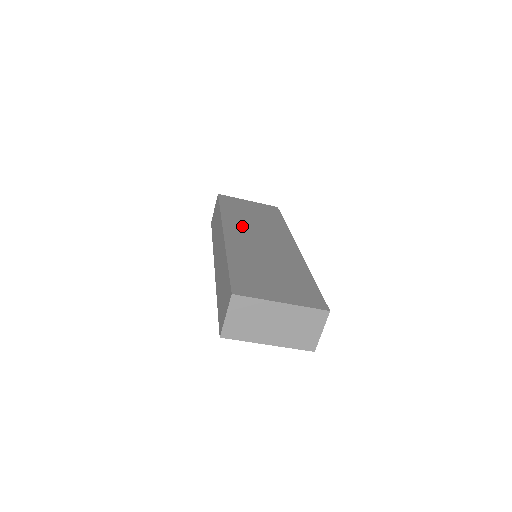
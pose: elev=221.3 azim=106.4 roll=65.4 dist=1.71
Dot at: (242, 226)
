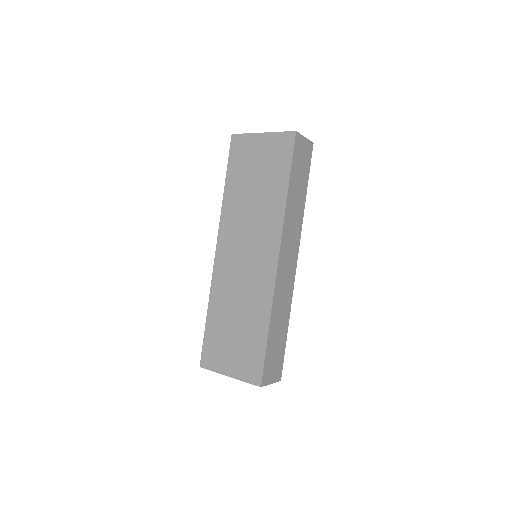
Dot at: (235, 229)
